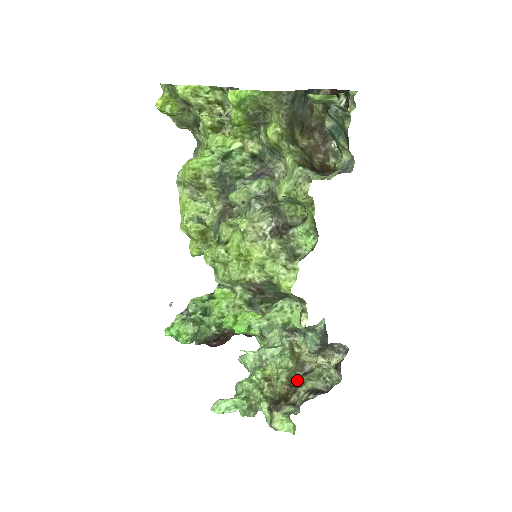
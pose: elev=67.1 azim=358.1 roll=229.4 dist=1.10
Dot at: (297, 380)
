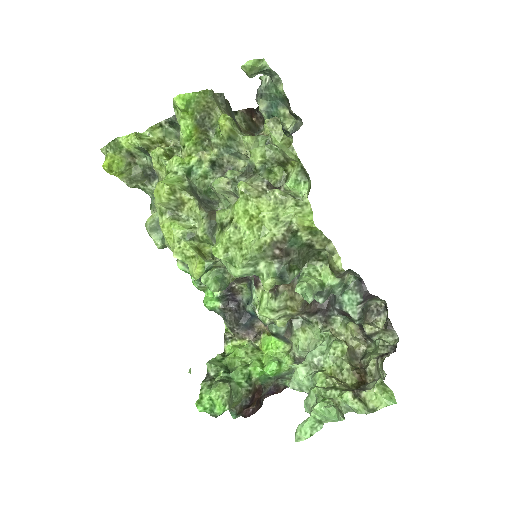
Dot at: occluded
